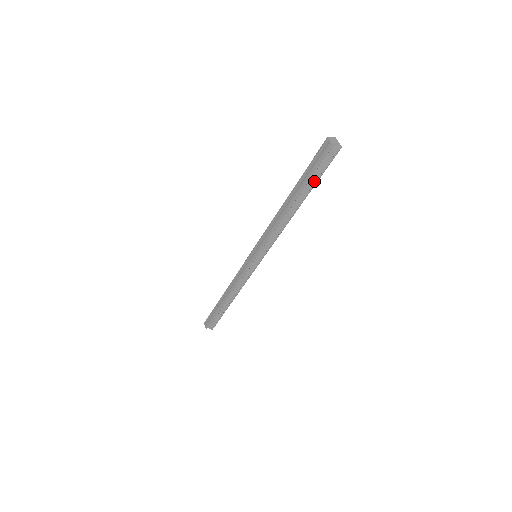
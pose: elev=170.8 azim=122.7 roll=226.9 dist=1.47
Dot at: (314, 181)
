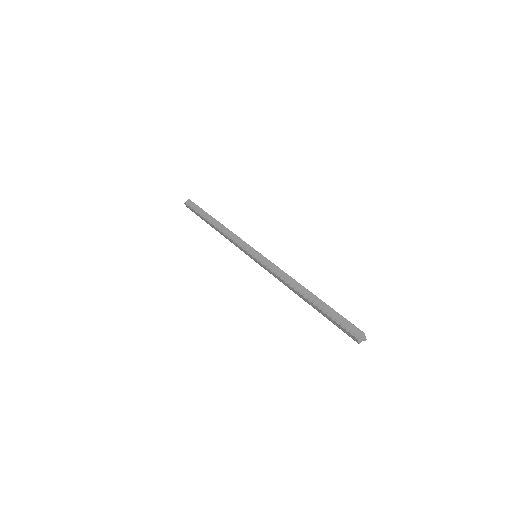
Dot at: occluded
